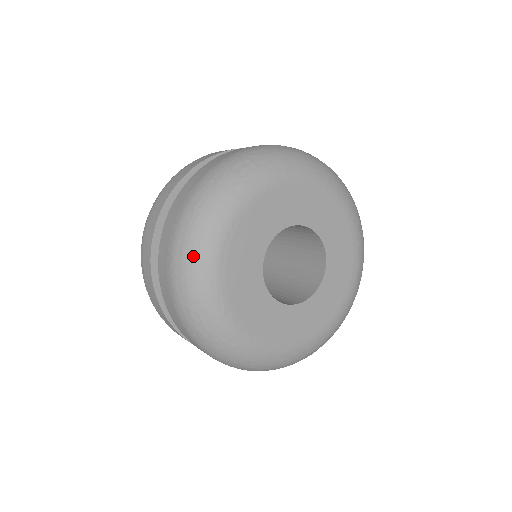
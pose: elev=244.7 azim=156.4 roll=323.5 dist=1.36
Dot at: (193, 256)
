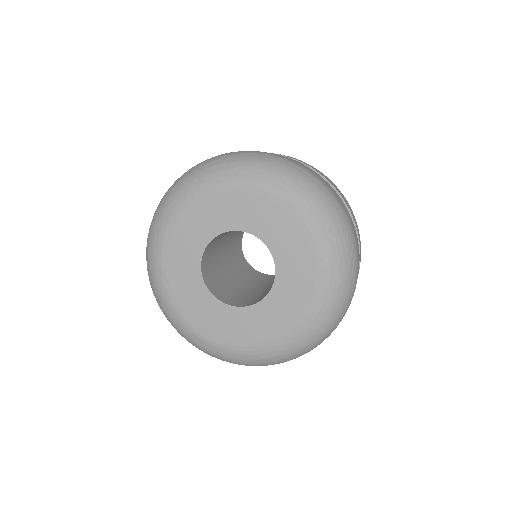
Dot at: (154, 223)
